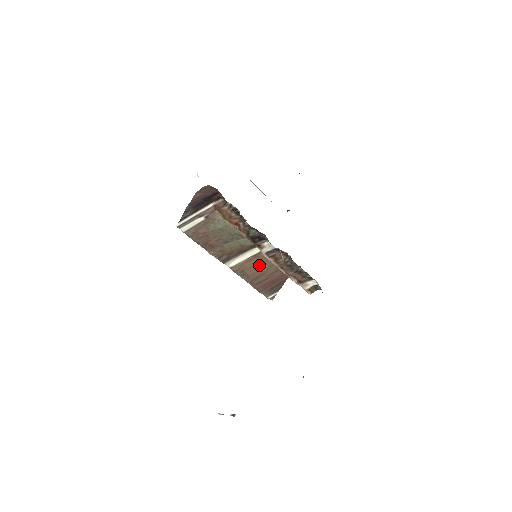
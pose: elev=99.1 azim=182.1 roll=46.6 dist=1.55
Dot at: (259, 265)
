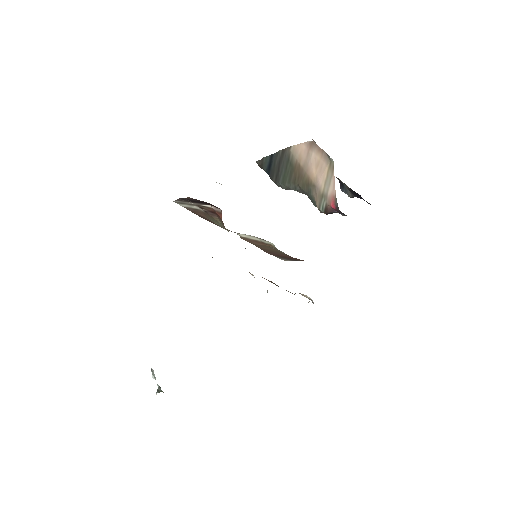
Dot at: (269, 247)
